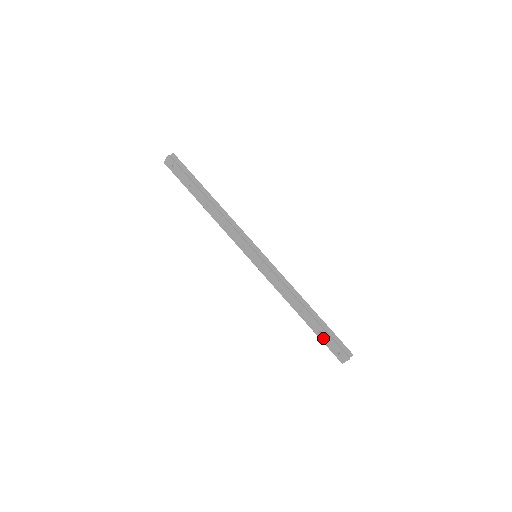
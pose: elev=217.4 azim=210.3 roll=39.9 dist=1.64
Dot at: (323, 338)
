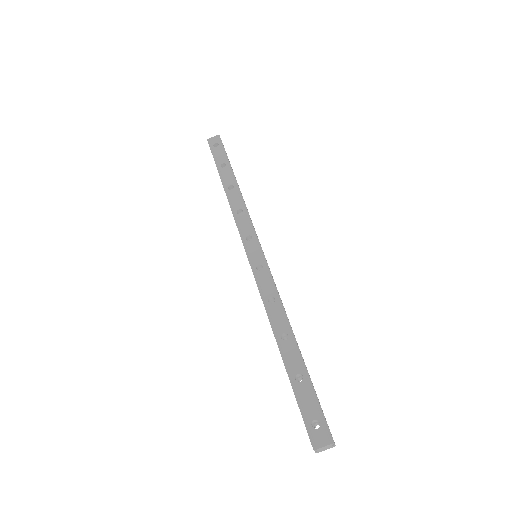
Dot at: (301, 392)
